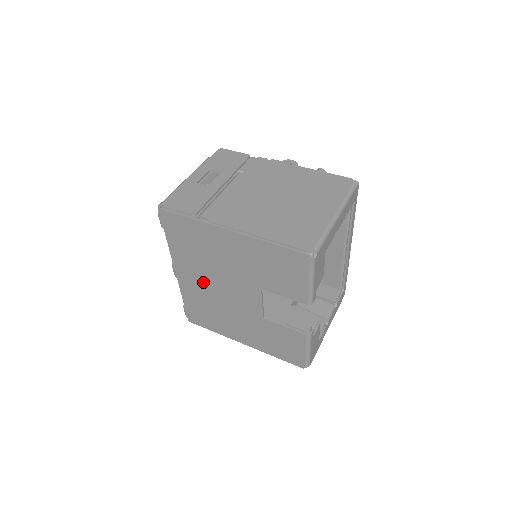
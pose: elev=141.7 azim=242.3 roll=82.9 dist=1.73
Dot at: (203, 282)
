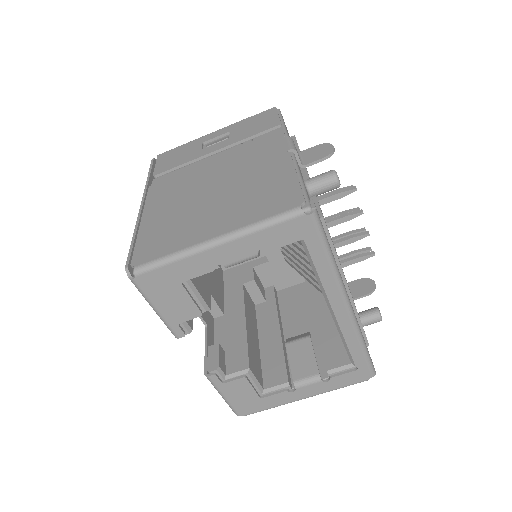
Dot at: occluded
